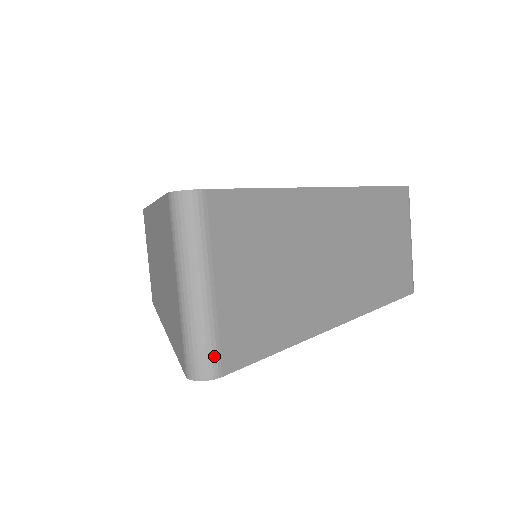
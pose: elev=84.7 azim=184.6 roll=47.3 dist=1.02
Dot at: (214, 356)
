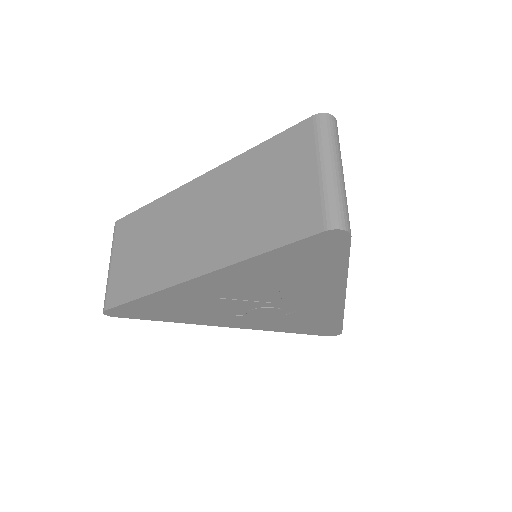
Dot at: (348, 218)
